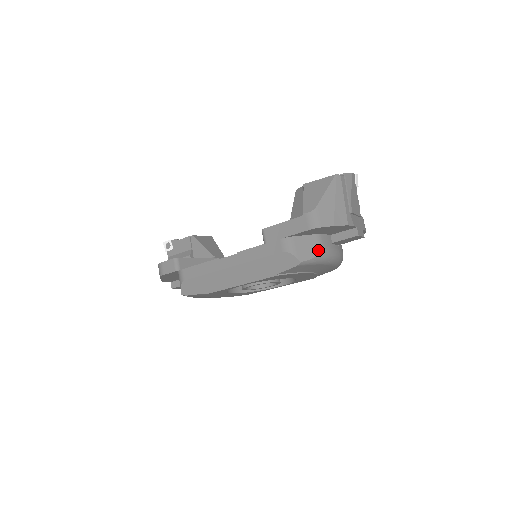
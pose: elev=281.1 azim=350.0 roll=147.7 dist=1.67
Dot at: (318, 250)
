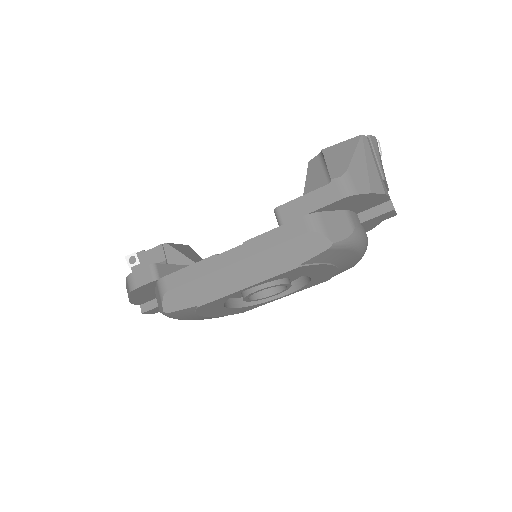
Dot at: (350, 229)
